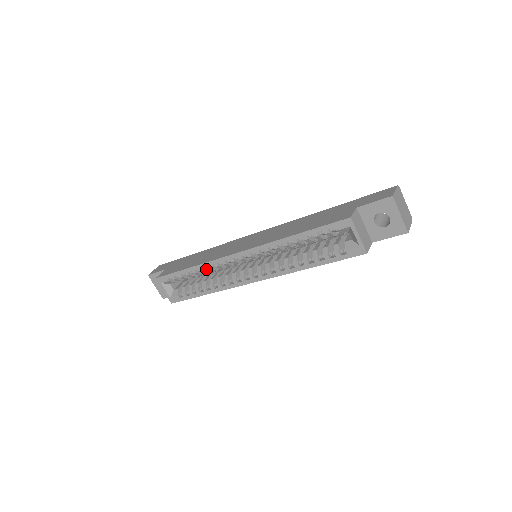
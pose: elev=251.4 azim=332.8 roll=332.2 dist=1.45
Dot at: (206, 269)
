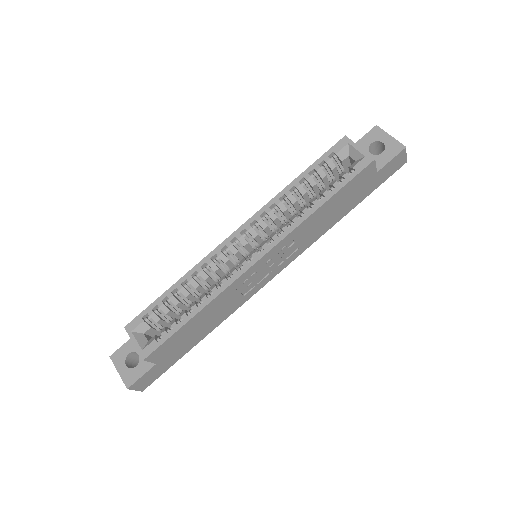
Dot at: (196, 280)
